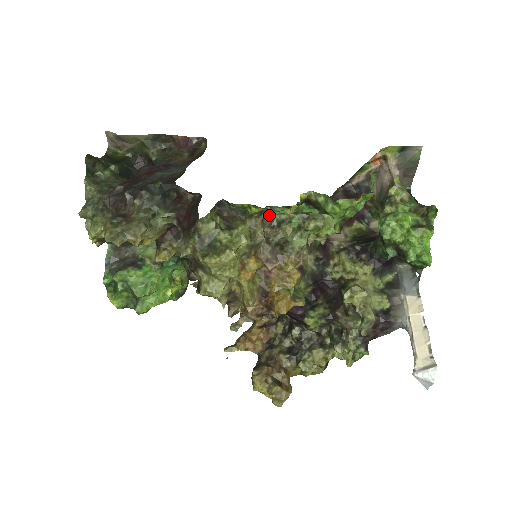
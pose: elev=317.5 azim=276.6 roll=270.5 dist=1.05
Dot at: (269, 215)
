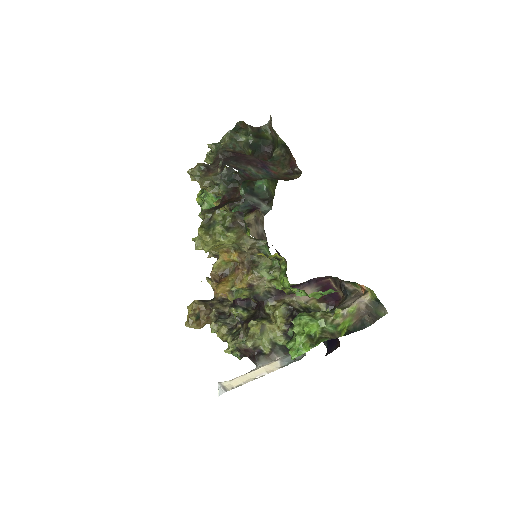
Dot at: (262, 245)
